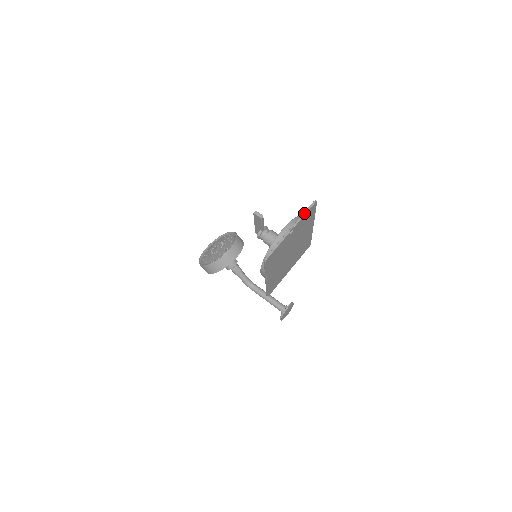
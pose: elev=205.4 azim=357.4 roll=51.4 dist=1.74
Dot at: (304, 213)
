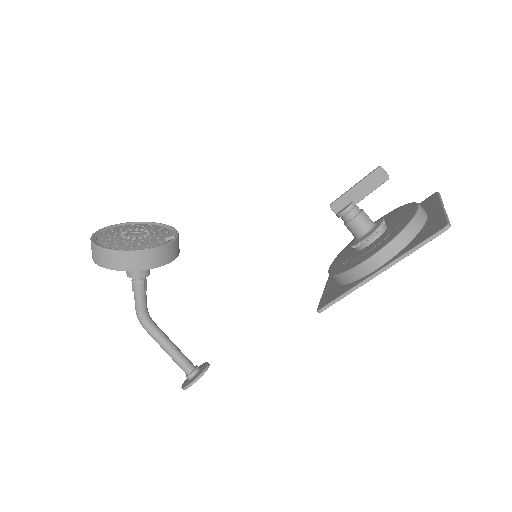
Dot at: occluded
